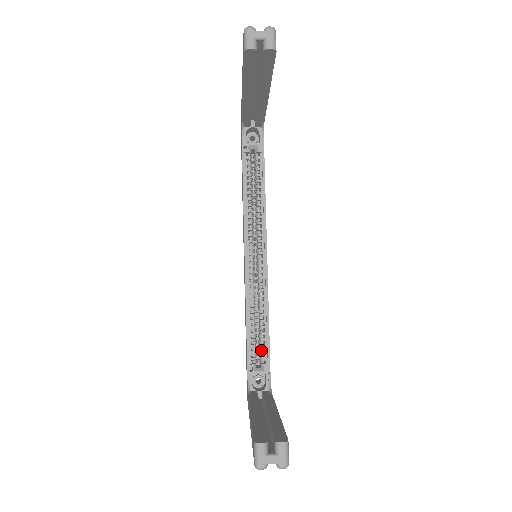
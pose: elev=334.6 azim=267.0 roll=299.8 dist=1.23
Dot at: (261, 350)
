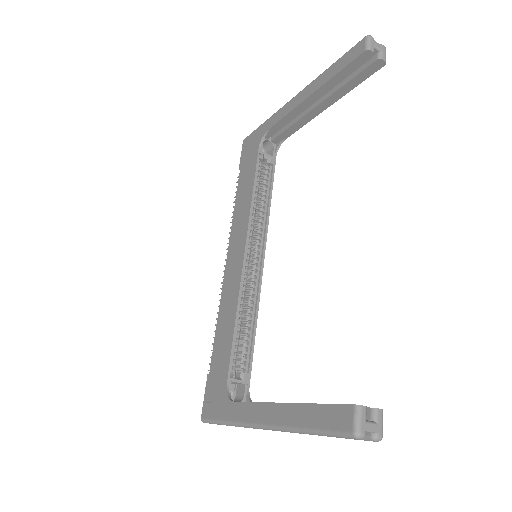
Dot at: (242, 357)
